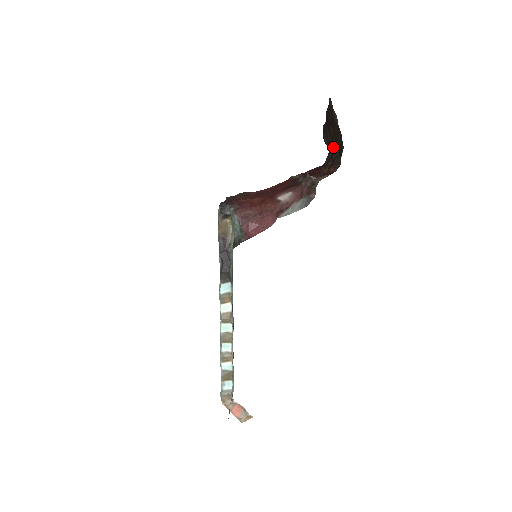
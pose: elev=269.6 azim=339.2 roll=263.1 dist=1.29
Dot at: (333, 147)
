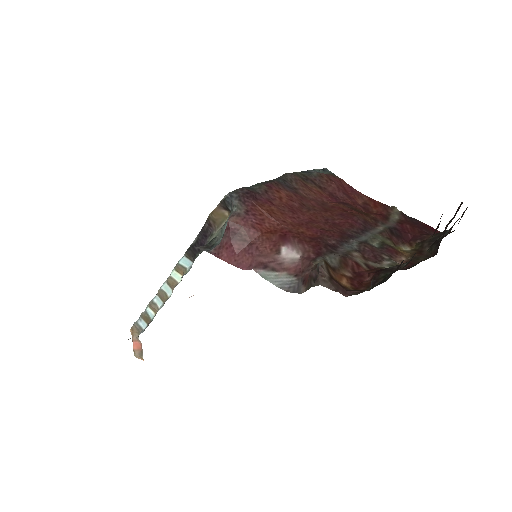
Dot at: (443, 236)
